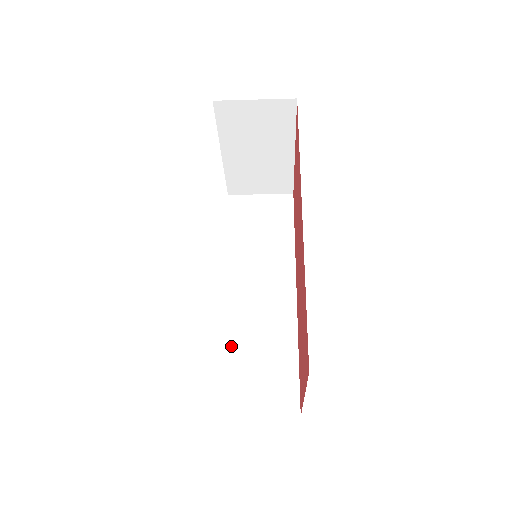
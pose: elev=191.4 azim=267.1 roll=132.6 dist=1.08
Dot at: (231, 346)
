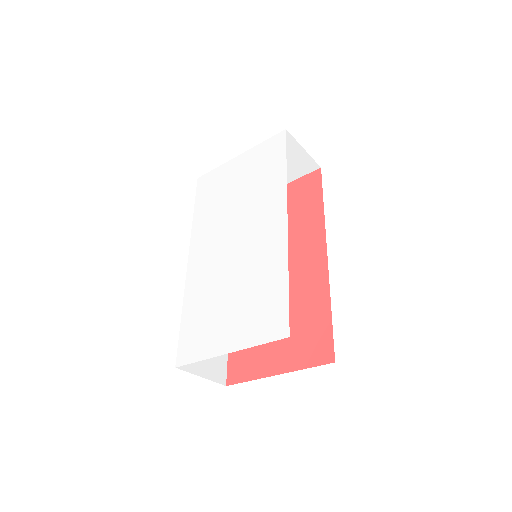
Dot at: occluded
